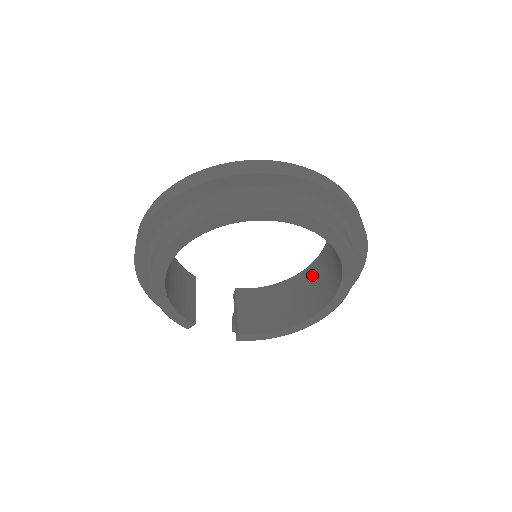
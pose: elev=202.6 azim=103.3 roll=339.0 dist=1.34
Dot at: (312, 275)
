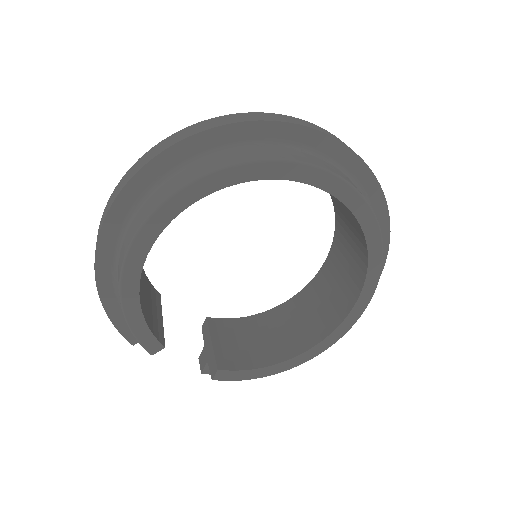
Dot at: (307, 300)
